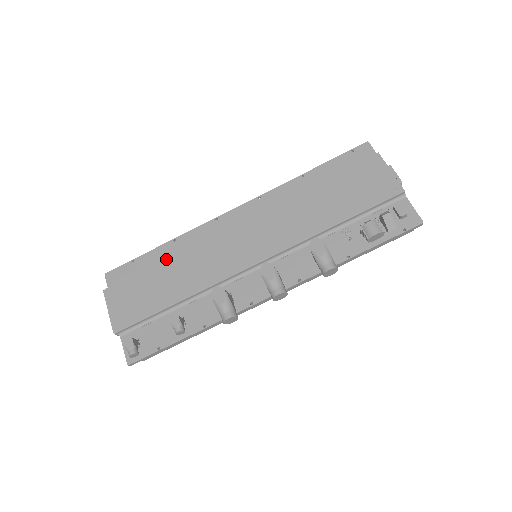
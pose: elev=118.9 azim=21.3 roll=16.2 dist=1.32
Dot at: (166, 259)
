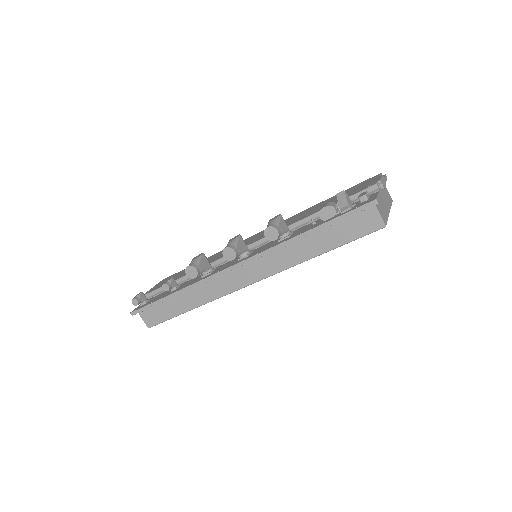
Dot at: occluded
